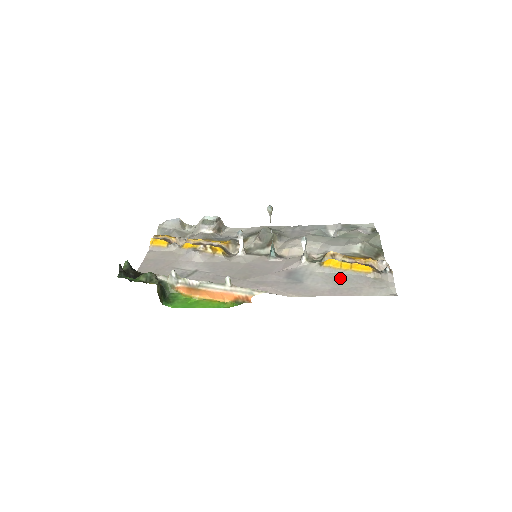
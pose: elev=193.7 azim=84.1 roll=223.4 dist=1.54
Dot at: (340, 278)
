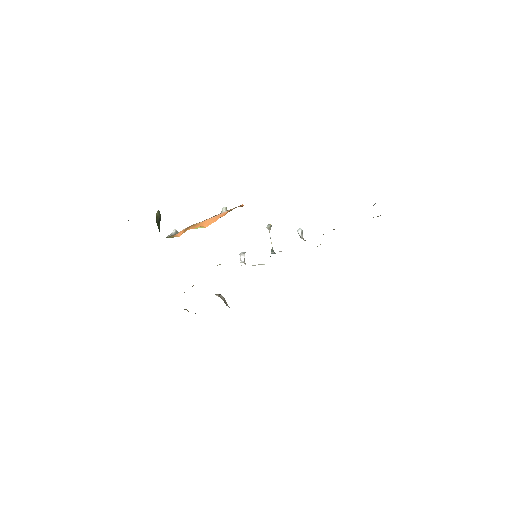
Dot at: occluded
